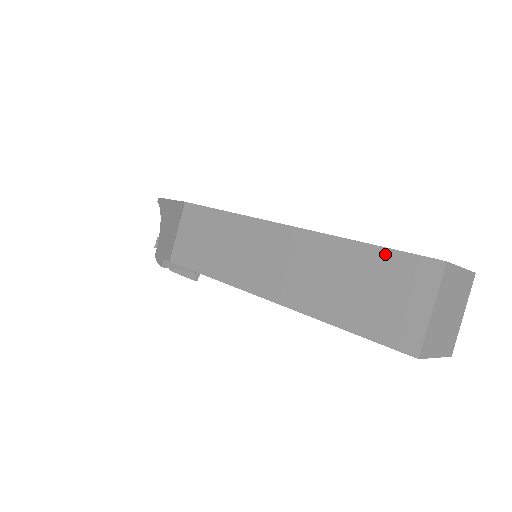
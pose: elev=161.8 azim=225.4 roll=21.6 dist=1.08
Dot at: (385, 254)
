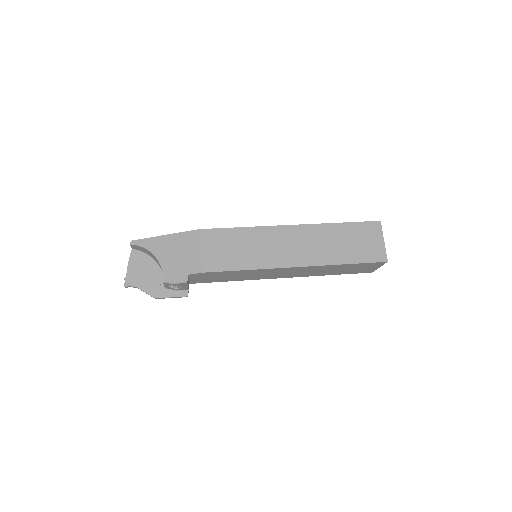
Dot at: (355, 225)
